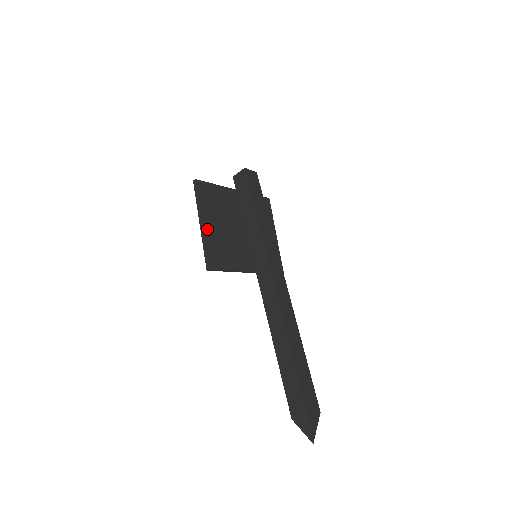
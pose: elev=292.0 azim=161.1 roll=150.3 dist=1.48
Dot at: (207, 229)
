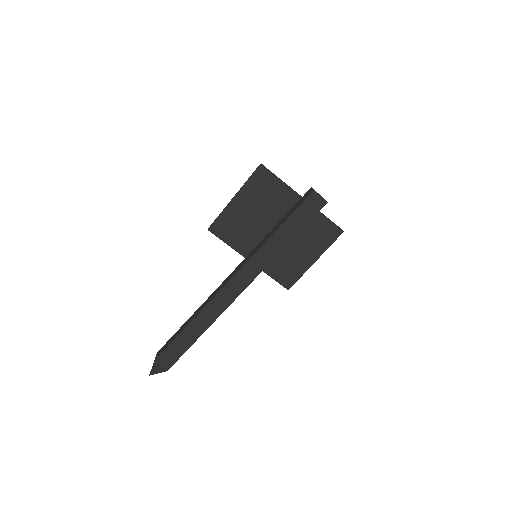
Dot at: (234, 205)
